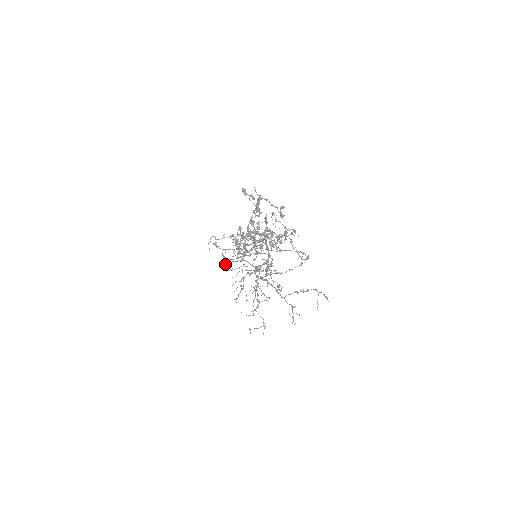
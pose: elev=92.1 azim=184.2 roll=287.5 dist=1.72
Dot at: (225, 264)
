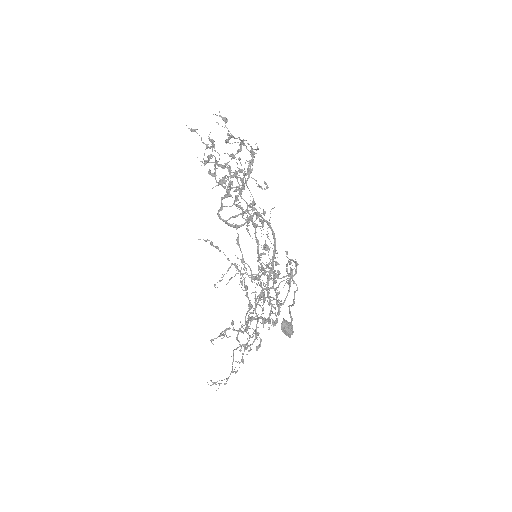
Dot at: (281, 326)
